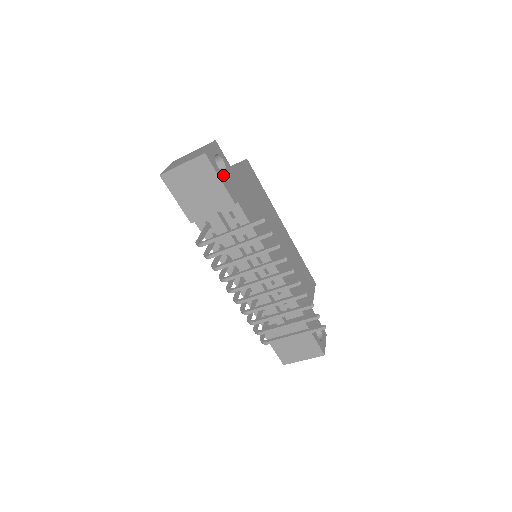
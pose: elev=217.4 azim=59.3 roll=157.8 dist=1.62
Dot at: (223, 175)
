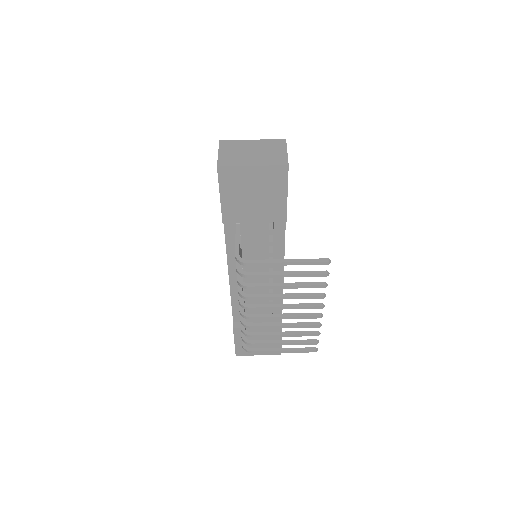
Dot at: occluded
